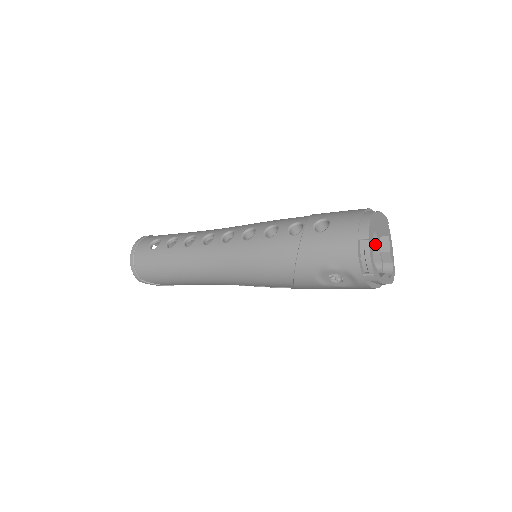
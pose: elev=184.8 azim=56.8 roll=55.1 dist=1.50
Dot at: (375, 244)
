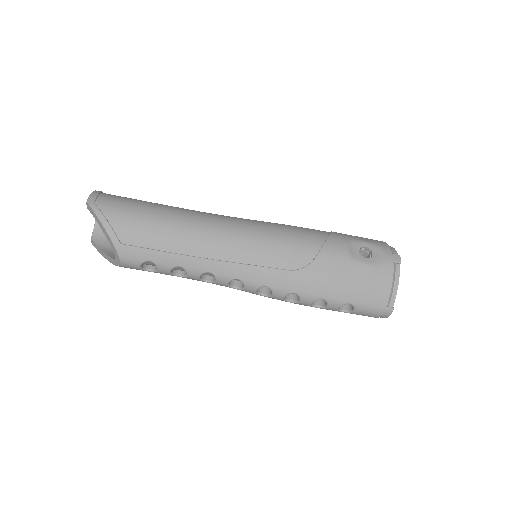
Dot at: occluded
